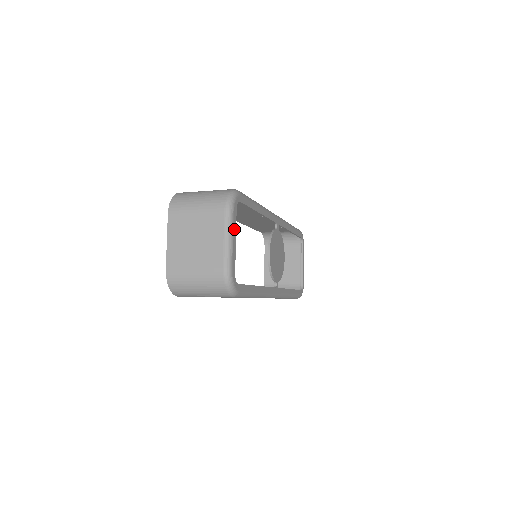
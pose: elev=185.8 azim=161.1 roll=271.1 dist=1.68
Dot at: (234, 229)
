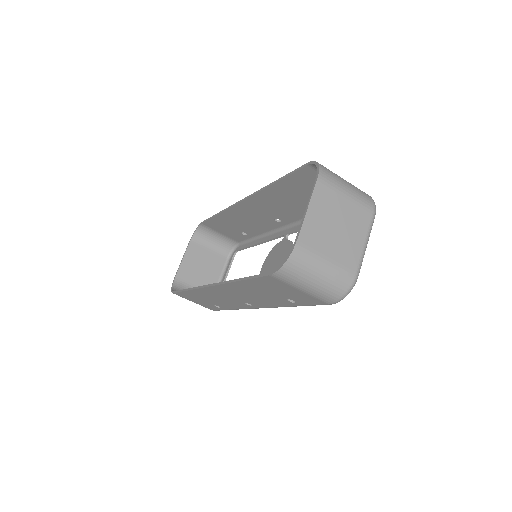
Dot at: occluded
